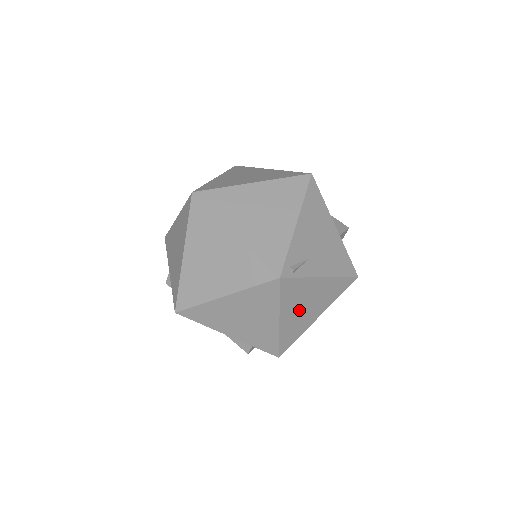
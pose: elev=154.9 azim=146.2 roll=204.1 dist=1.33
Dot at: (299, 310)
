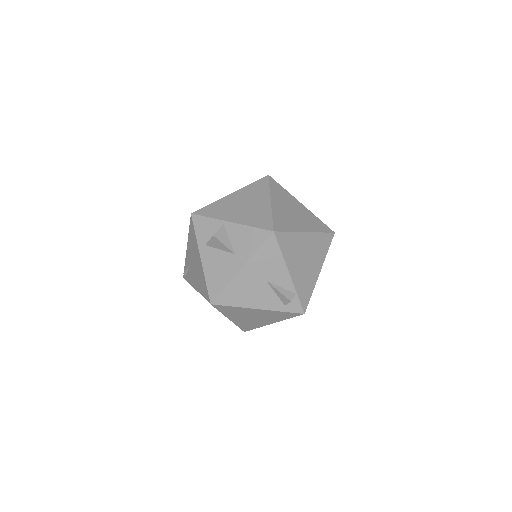
Dot at: occluded
